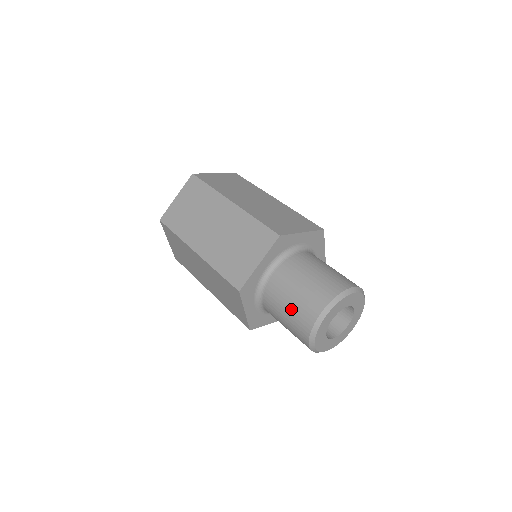
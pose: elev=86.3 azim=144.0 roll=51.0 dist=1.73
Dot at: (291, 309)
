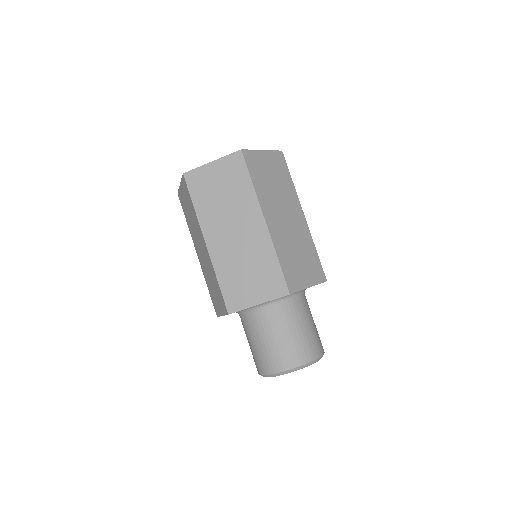
Dot at: (262, 348)
